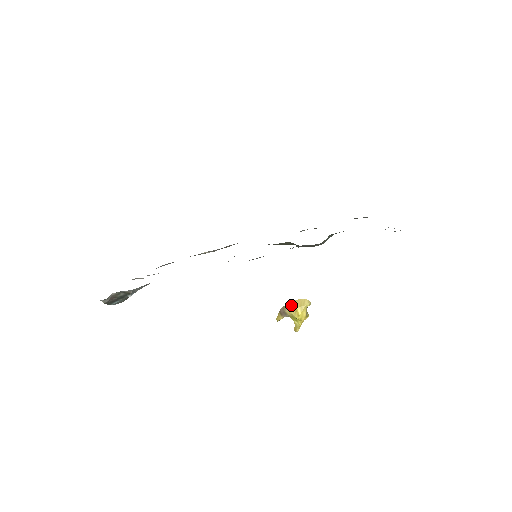
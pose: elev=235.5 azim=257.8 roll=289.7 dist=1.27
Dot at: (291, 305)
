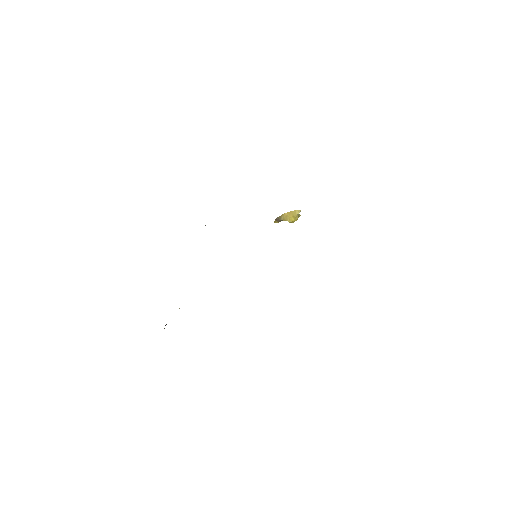
Dot at: (284, 216)
